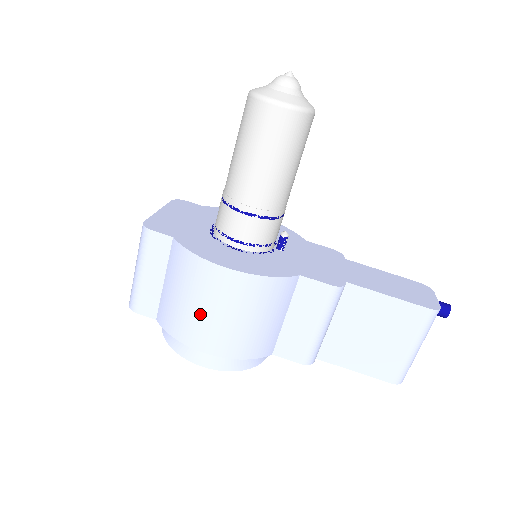
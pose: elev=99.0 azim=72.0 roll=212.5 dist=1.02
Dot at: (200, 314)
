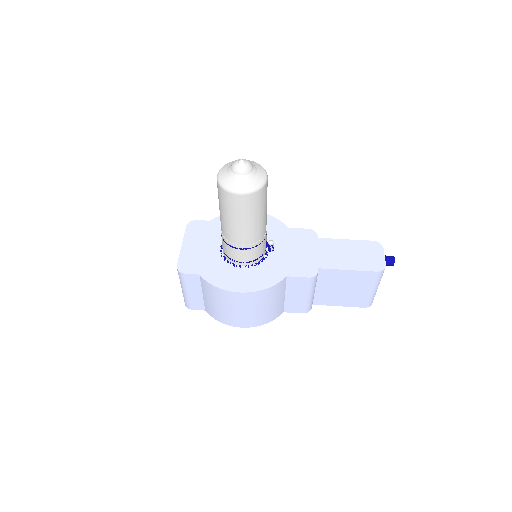
Dot at: (232, 313)
